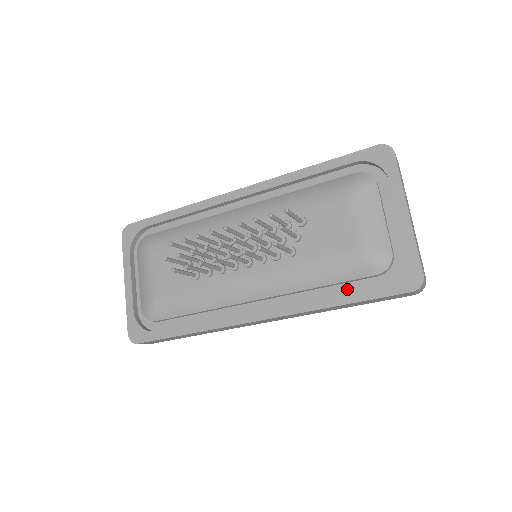
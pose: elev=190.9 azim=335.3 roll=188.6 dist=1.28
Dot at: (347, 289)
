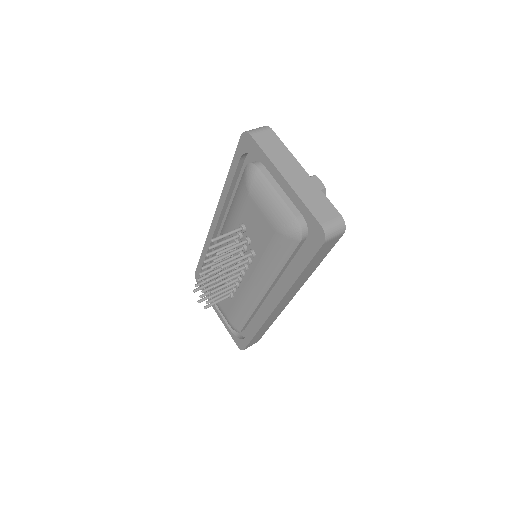
Dot at: (299, 259)
